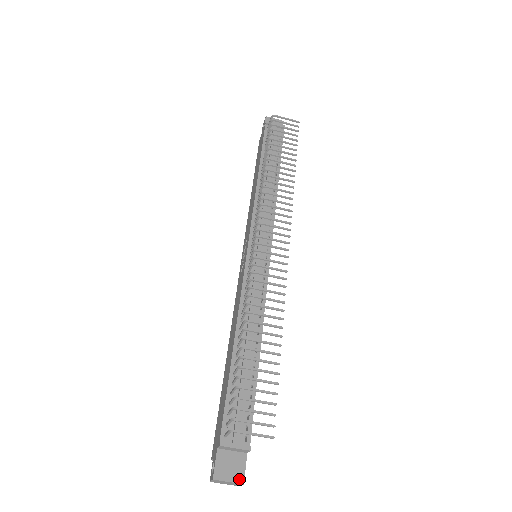
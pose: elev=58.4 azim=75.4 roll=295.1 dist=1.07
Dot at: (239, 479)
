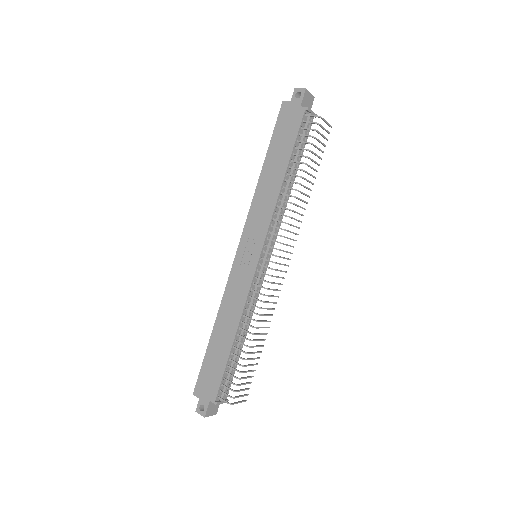
Dot at: (215, 413)
